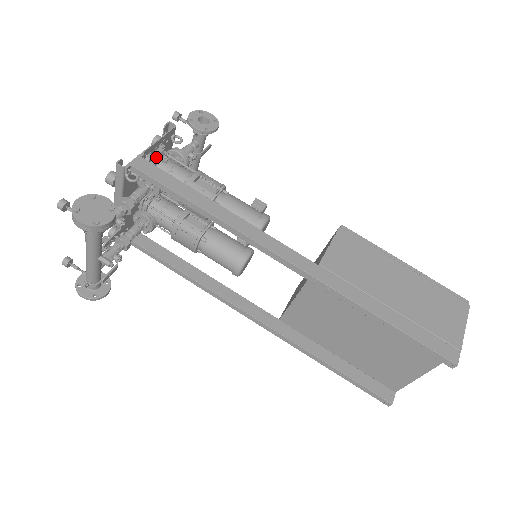
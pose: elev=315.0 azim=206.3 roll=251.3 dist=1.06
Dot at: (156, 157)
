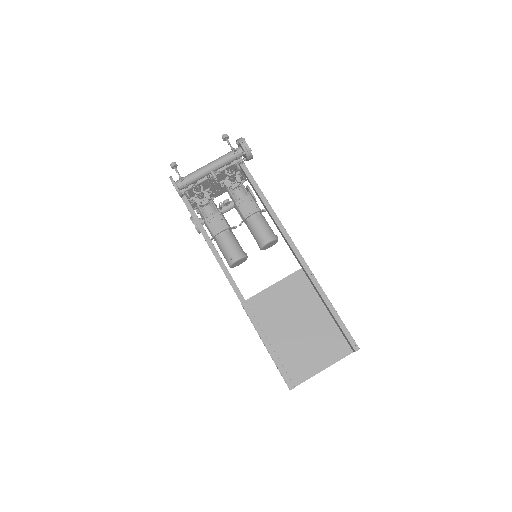
Dot at: (241, 176)
